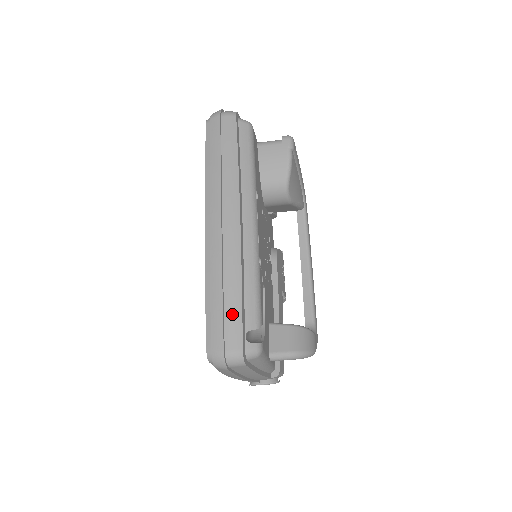
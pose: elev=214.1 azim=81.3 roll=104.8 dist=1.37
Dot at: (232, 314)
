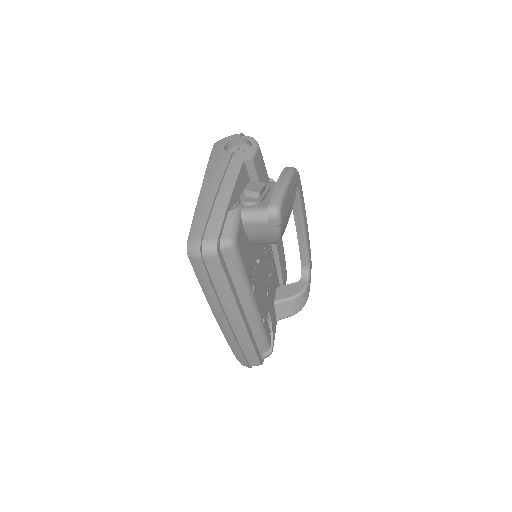
Dot at: (251, 357)
